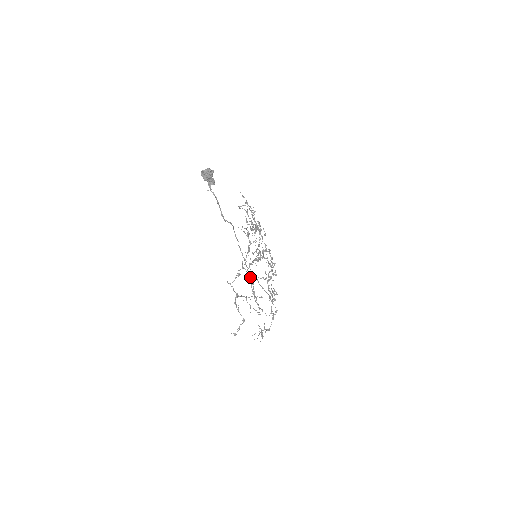
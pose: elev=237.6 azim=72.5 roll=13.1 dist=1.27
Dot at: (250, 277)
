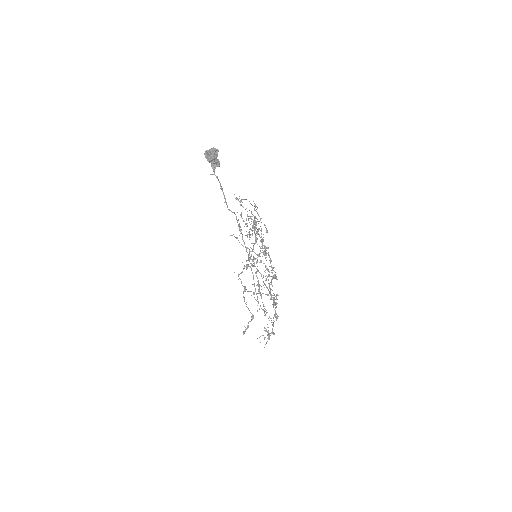
Dot at: (253, 275)
